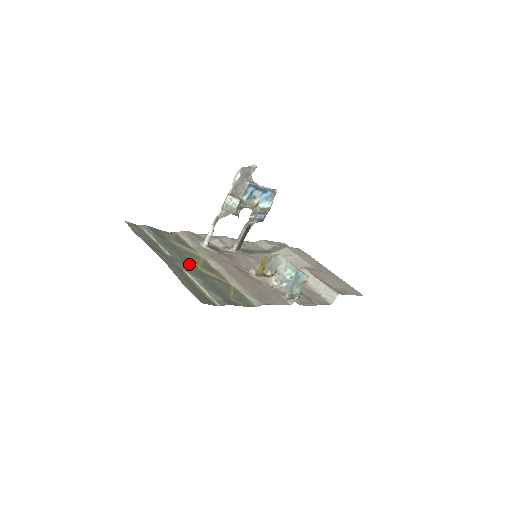
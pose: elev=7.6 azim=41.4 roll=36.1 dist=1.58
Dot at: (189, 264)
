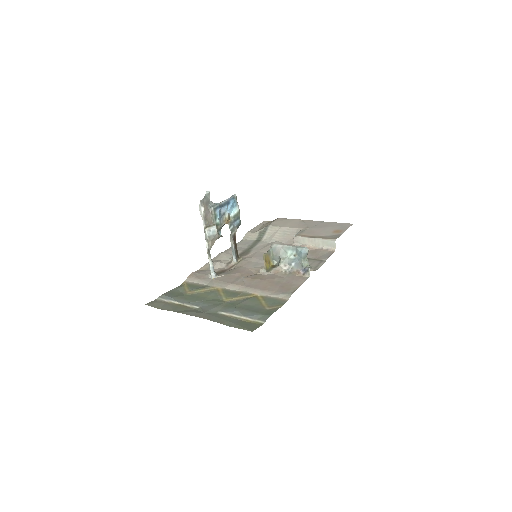
Dot at: (217, 303)
